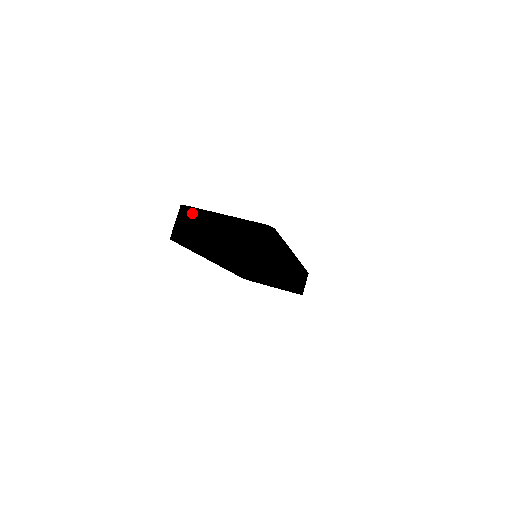
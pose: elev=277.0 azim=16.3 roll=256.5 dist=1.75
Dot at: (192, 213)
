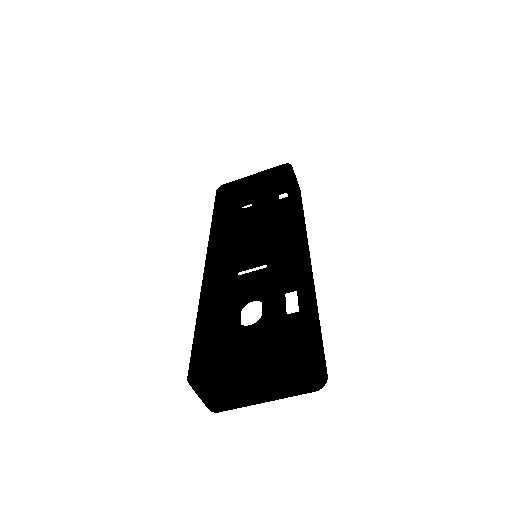
Dot at: (212, 389)
